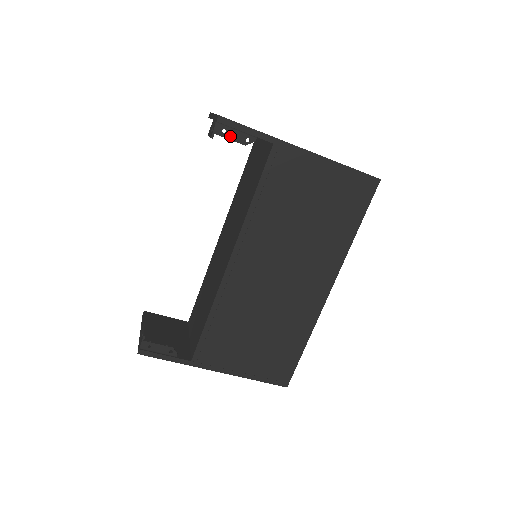
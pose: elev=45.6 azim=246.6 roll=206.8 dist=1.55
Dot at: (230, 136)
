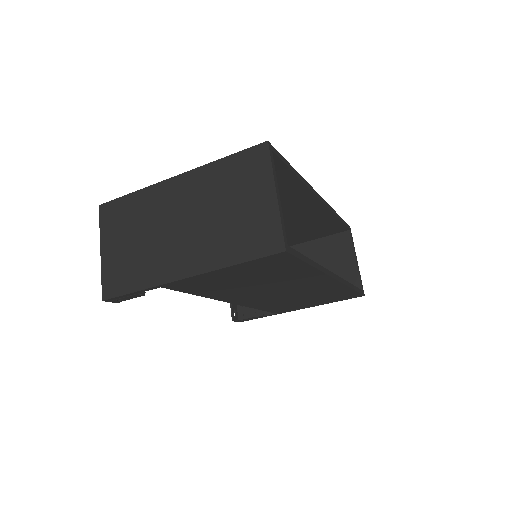
Dot at: (127, 299)
